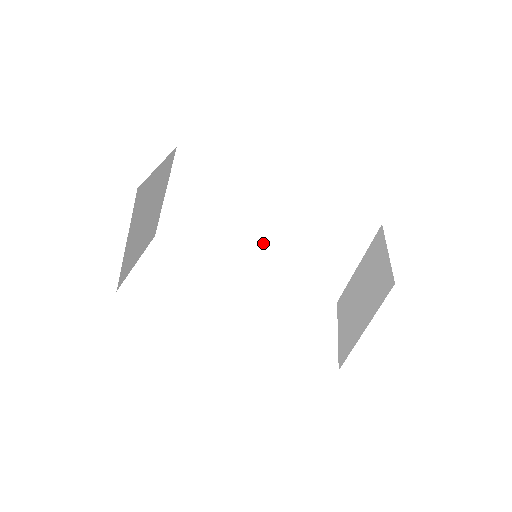
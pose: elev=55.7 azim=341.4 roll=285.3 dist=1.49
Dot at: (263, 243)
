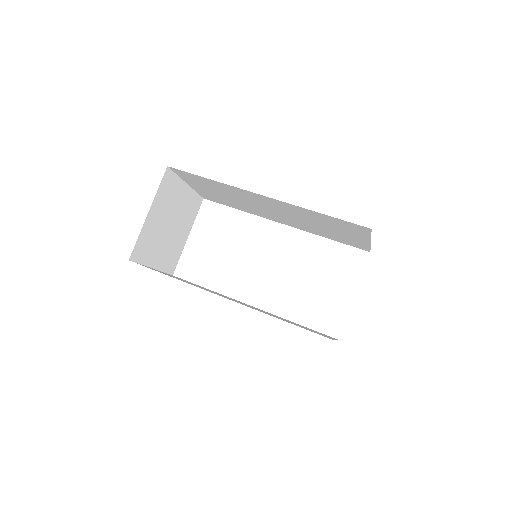
Dot at: (280, 216)
